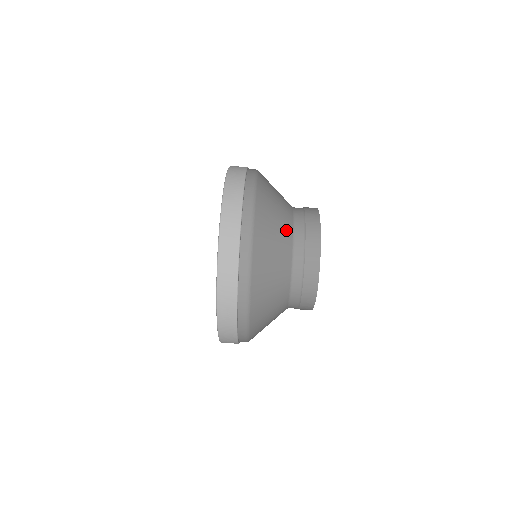
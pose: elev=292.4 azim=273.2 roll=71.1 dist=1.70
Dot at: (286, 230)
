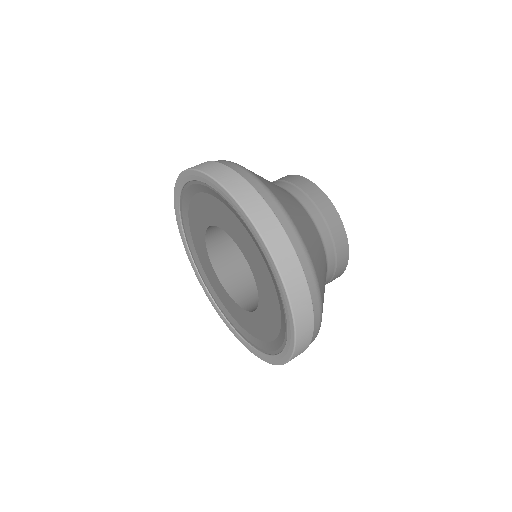
Dot at: occluded
